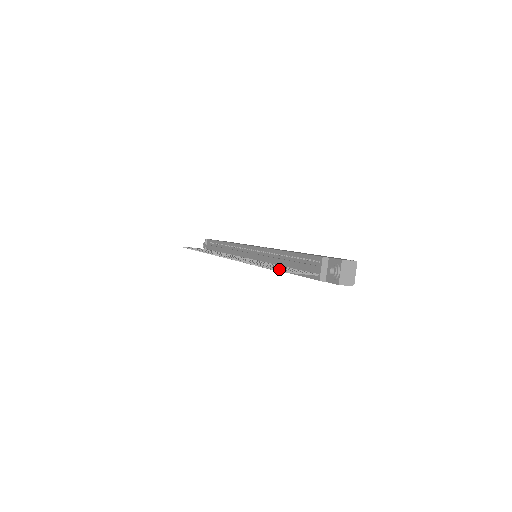
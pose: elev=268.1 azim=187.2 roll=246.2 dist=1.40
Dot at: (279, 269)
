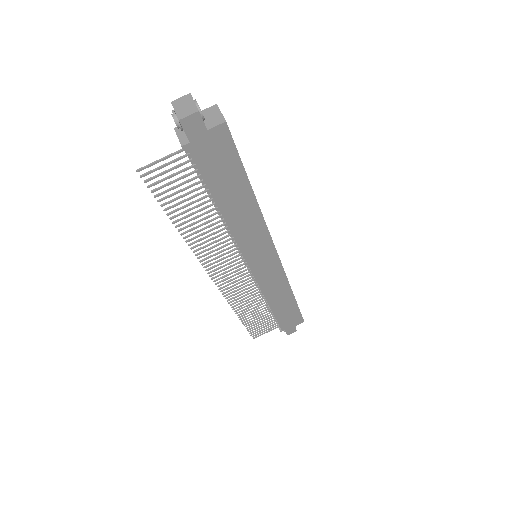
Dot at: (150, 178)
